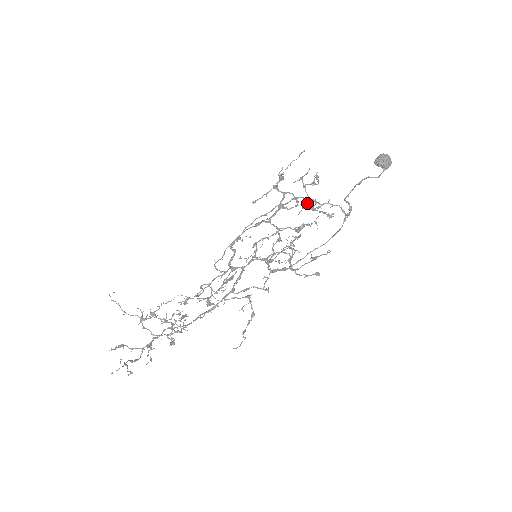
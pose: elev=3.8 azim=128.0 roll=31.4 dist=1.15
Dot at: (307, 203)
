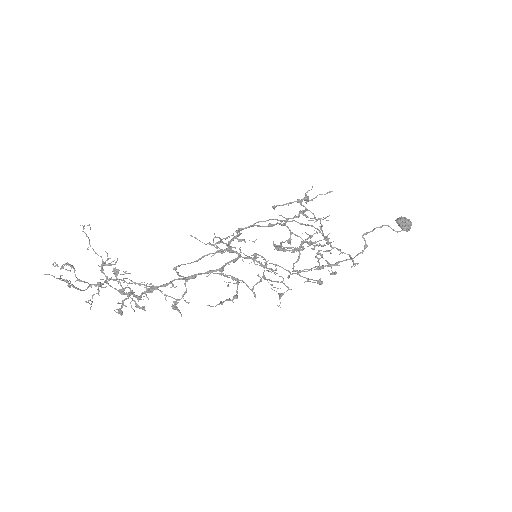
Dot at: (319, 240)
